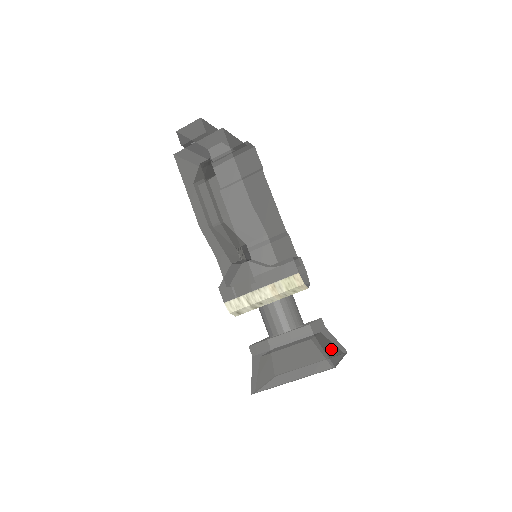
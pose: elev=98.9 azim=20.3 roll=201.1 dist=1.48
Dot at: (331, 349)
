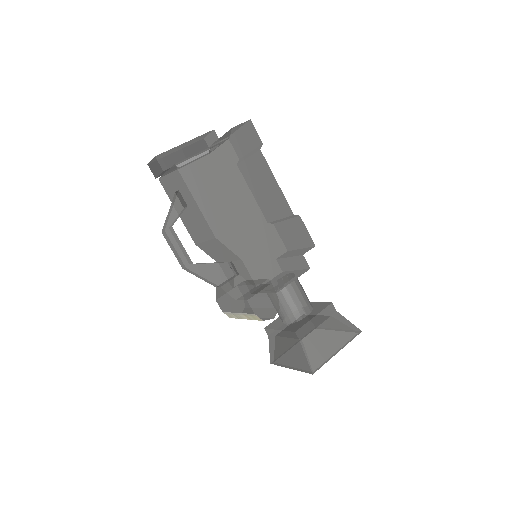
Dot at: (324, 346)
